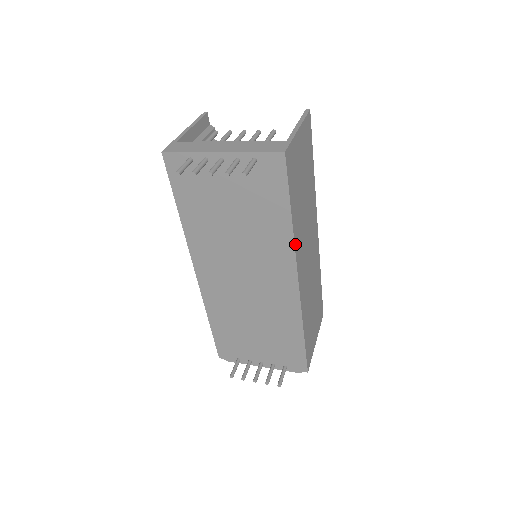
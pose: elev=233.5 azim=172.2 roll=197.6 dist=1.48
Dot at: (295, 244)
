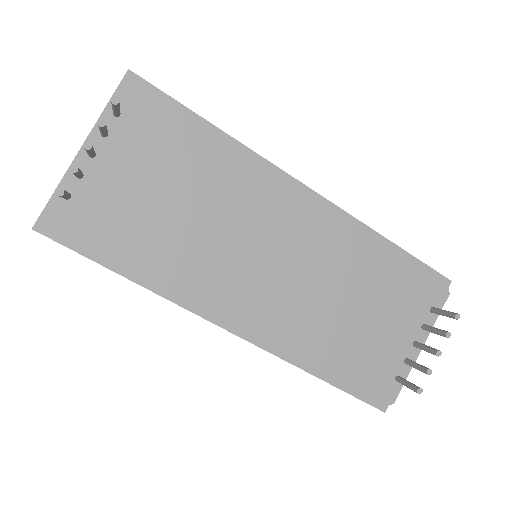
Dot at: (253, 153)
